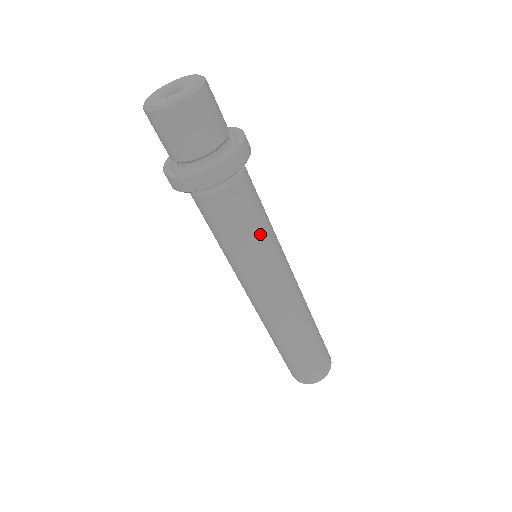
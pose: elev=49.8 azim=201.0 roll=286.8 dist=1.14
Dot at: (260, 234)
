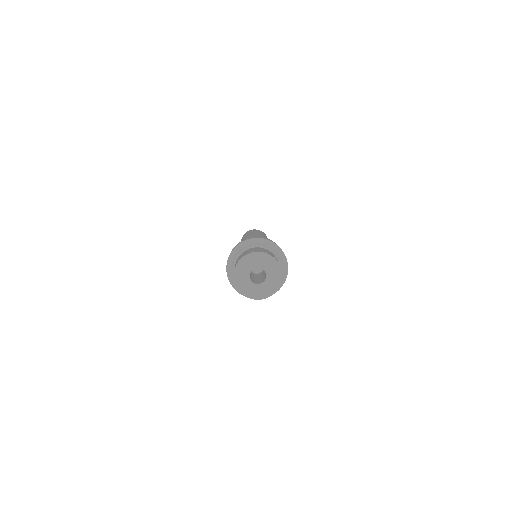
Dot at: occluded
